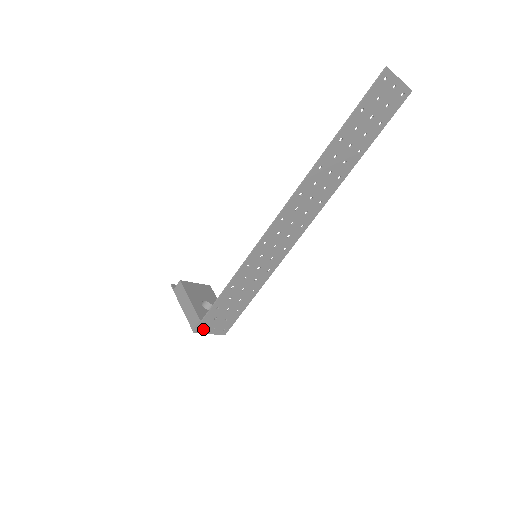
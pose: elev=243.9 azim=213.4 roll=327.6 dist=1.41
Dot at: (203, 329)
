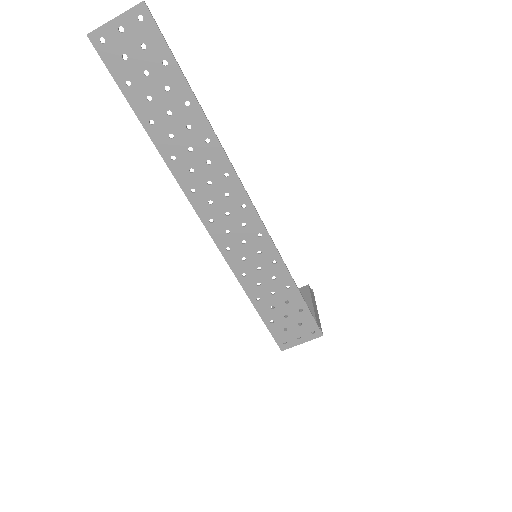
Dot at: (287, 344)
